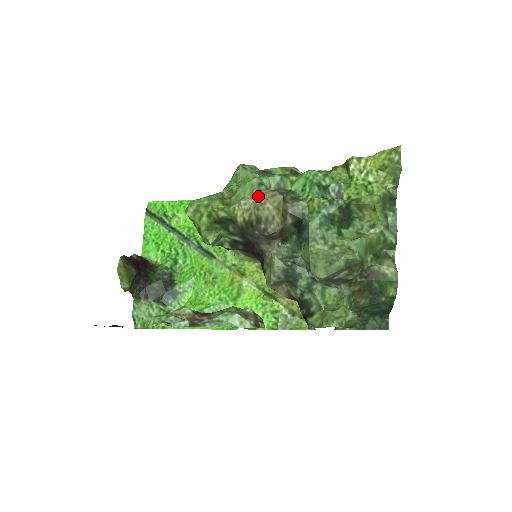
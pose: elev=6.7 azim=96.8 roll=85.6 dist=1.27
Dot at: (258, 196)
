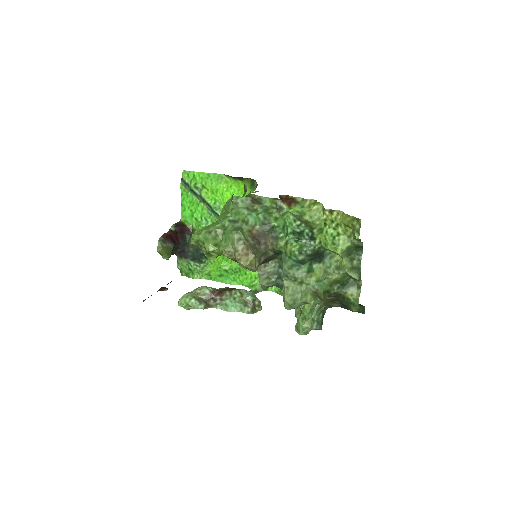
Dot at: (236, 252)
